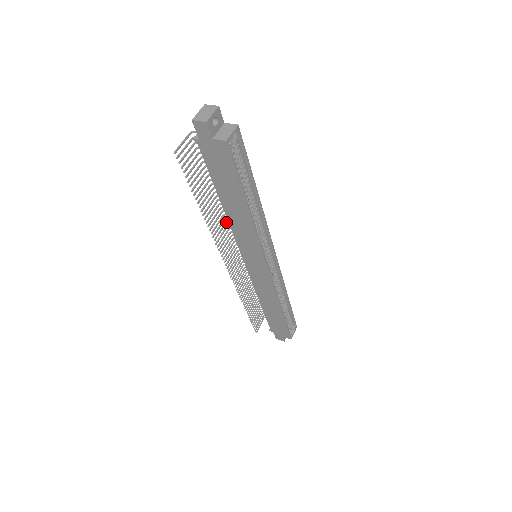
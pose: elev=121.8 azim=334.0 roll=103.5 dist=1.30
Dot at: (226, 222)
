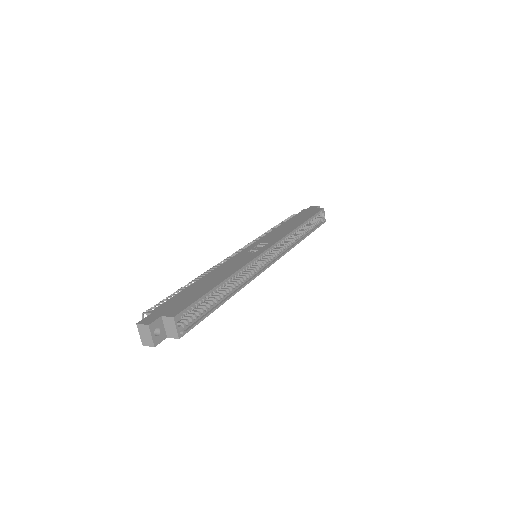
Dot at: occluded
